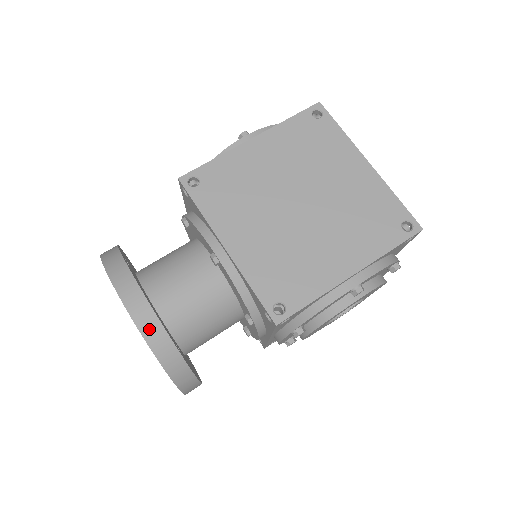
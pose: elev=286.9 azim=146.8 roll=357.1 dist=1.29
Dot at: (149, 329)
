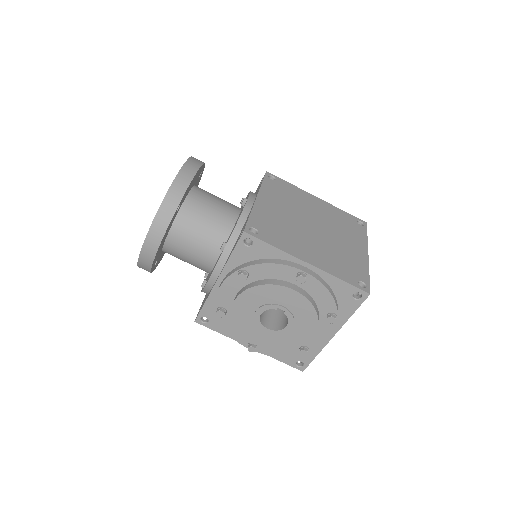
Dot at: (184, 176)
